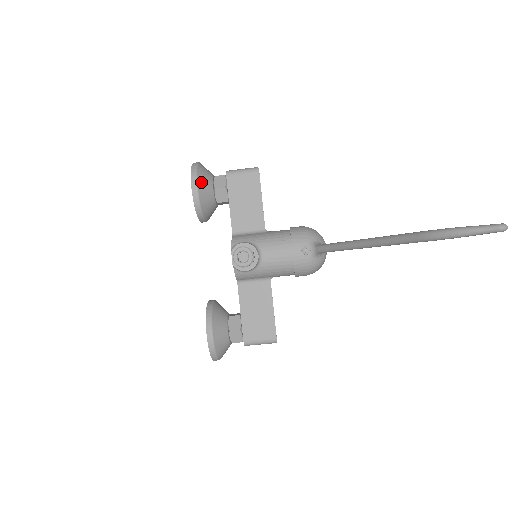
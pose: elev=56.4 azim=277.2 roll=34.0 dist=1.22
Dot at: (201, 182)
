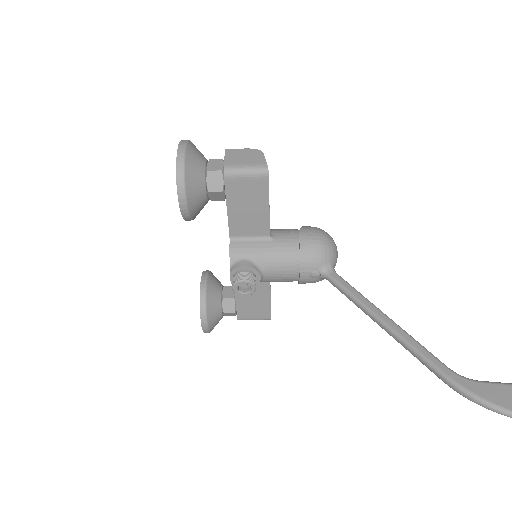
Dot at: (191, 194)
